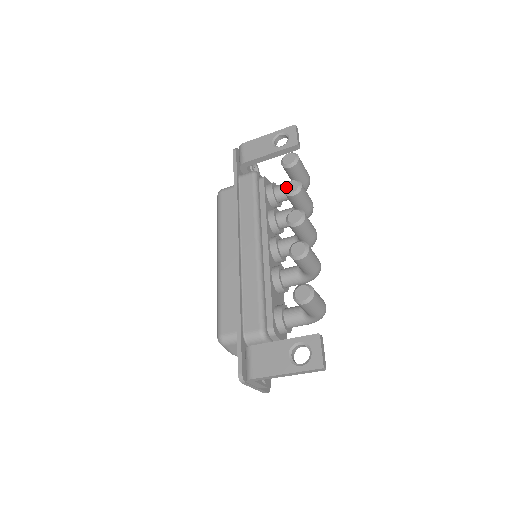
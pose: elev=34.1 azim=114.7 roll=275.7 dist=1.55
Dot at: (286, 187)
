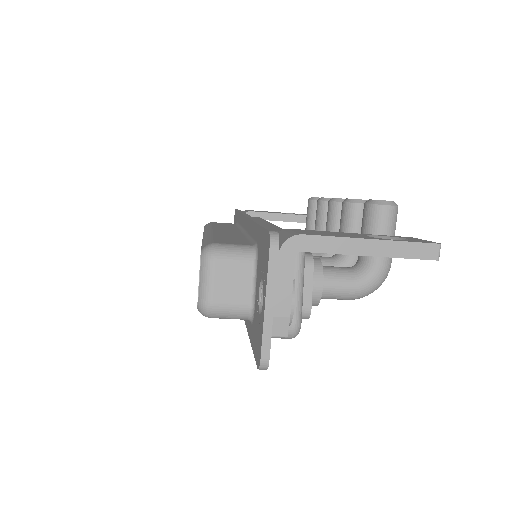
Dot at: (322, 197)
